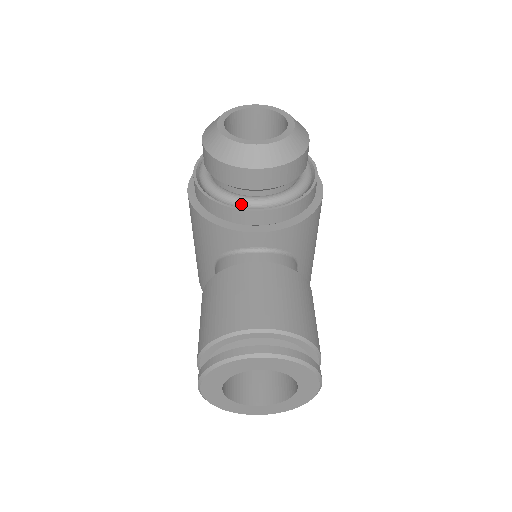
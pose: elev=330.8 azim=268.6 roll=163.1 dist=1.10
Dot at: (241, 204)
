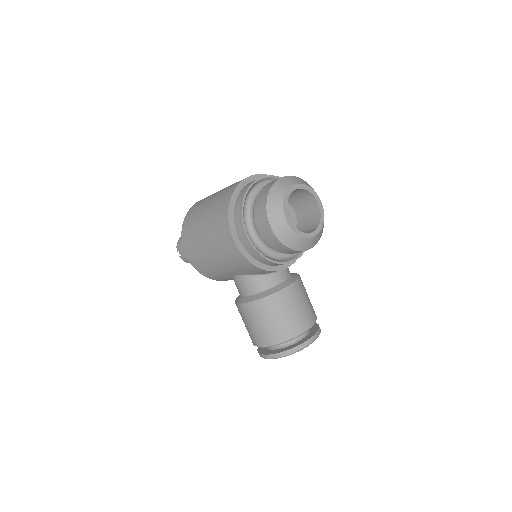
Dot at: (287, 259)
